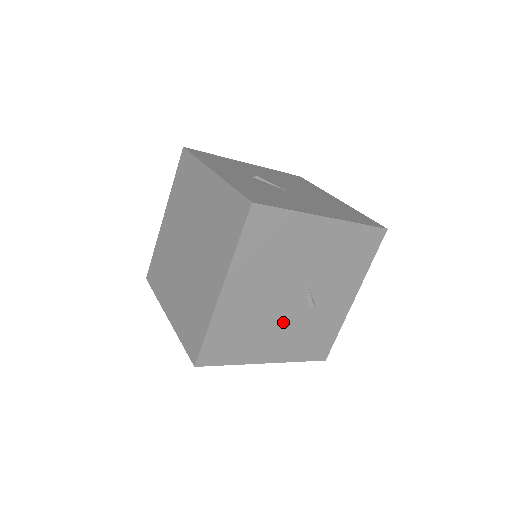
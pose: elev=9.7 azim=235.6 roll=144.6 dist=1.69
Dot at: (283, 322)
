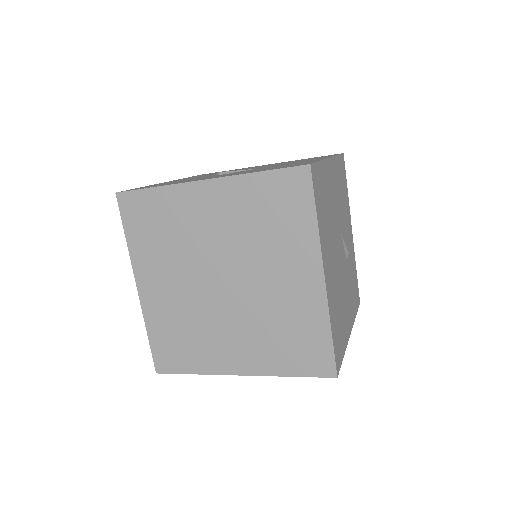
Dot at: (344, 283)
